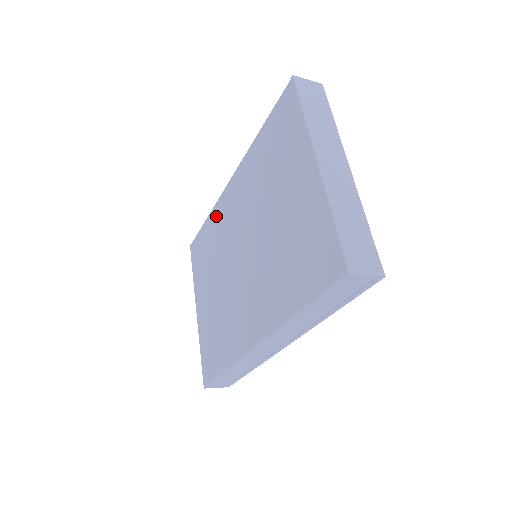
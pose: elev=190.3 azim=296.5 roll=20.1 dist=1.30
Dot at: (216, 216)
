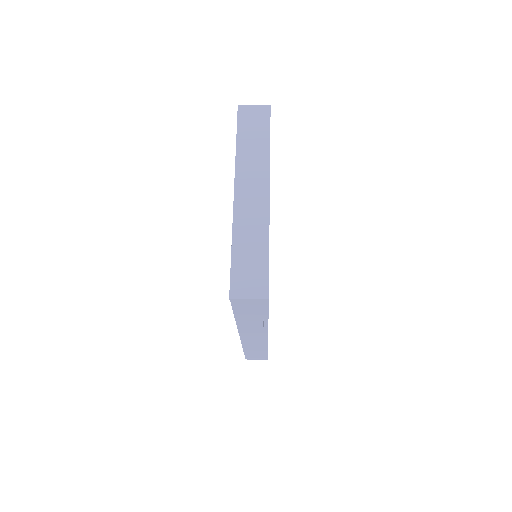
Dot at: occluded
